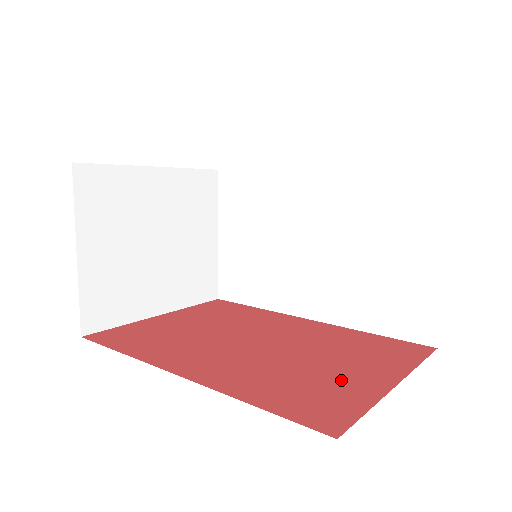
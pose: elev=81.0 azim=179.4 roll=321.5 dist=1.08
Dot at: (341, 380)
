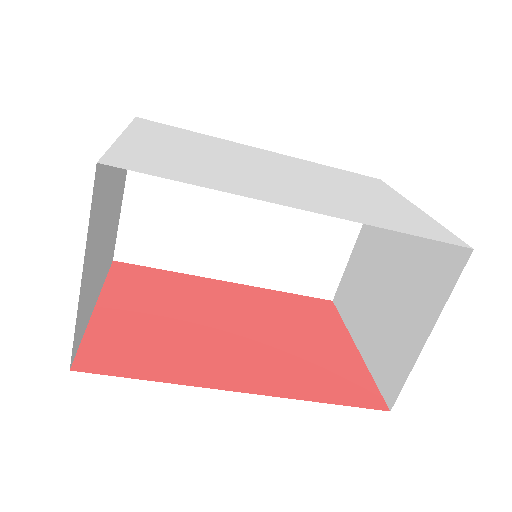
Dot at: (332, 355)
